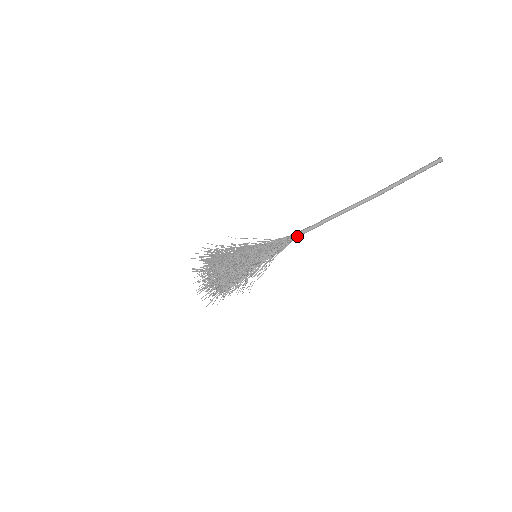
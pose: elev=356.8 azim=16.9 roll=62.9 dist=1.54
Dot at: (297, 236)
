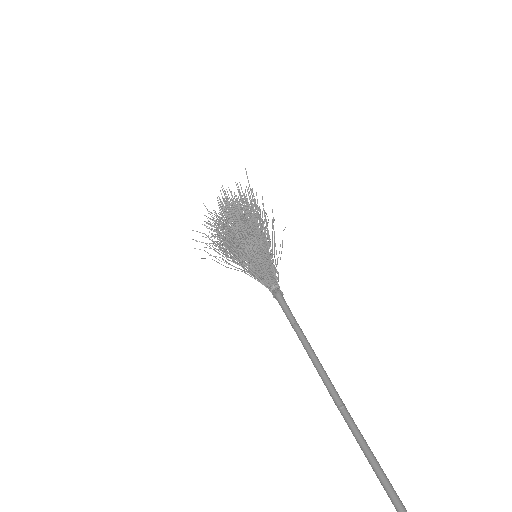
Dot at: (277, 300)
